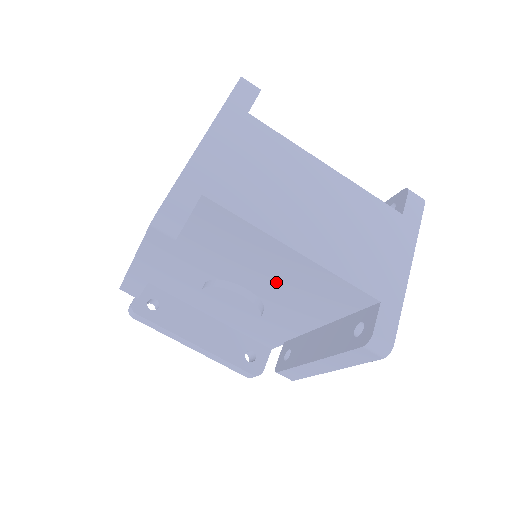
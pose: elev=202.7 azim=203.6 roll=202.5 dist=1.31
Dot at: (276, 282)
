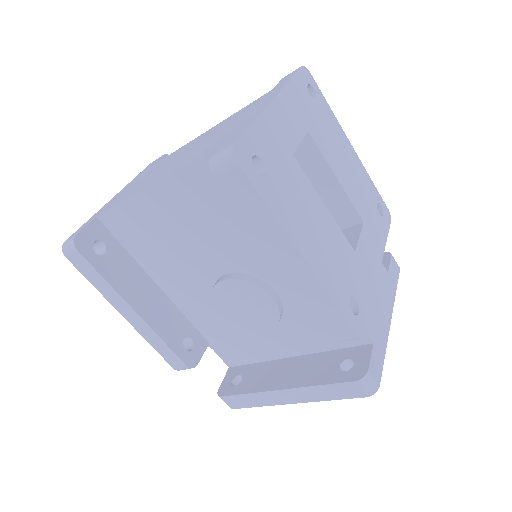
Dot at: (209, 234)
